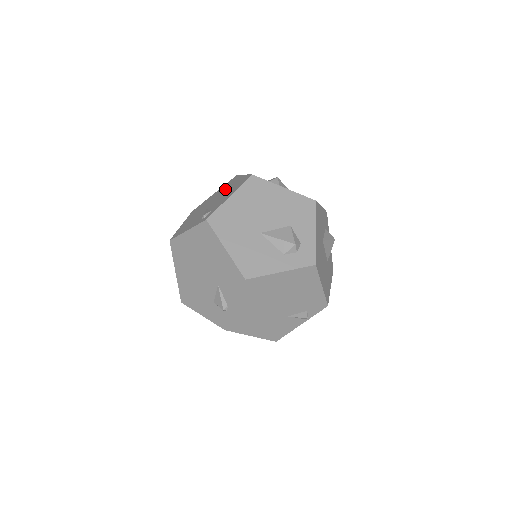
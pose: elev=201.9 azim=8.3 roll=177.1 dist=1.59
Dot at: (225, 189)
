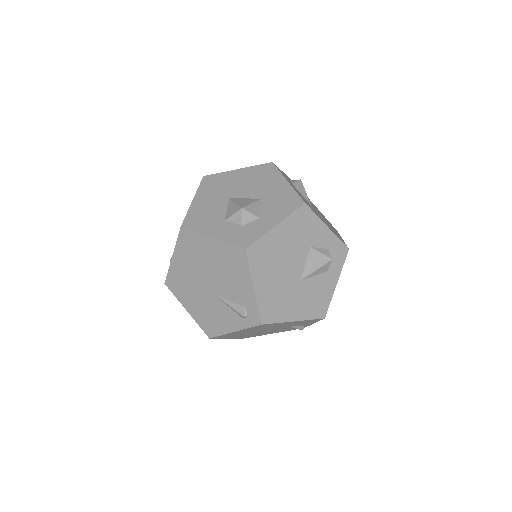
Dot at: (203, 261)
